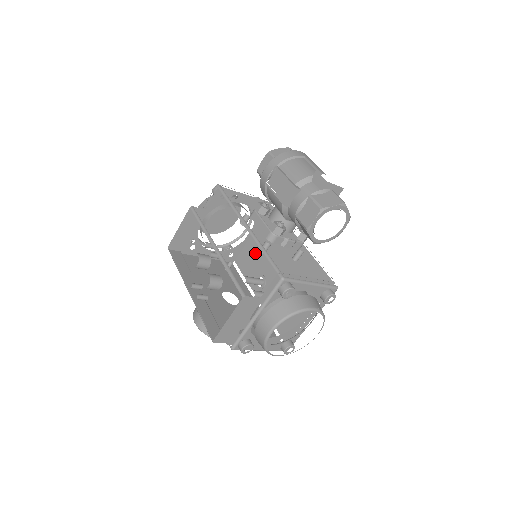
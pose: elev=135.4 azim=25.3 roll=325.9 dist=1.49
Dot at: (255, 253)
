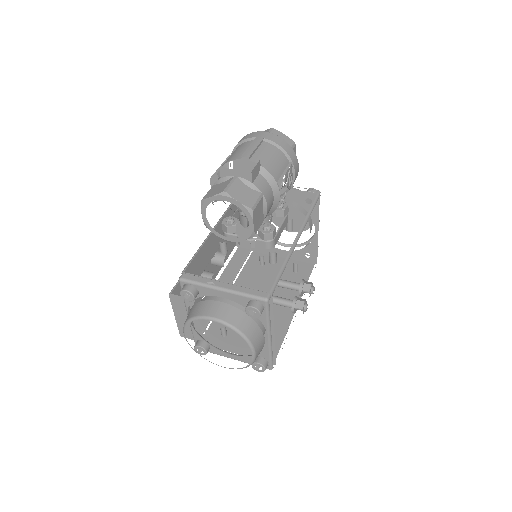
Dot at: occluded
